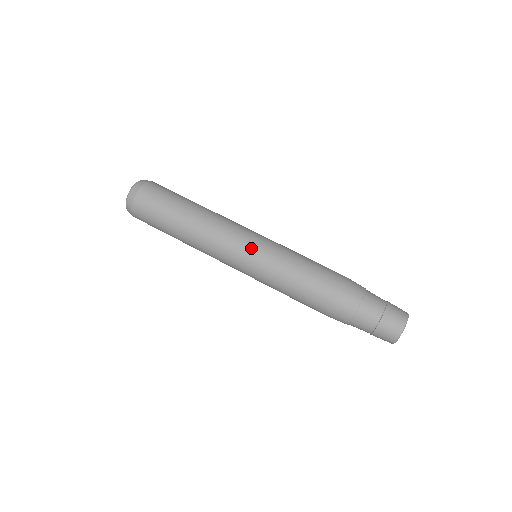
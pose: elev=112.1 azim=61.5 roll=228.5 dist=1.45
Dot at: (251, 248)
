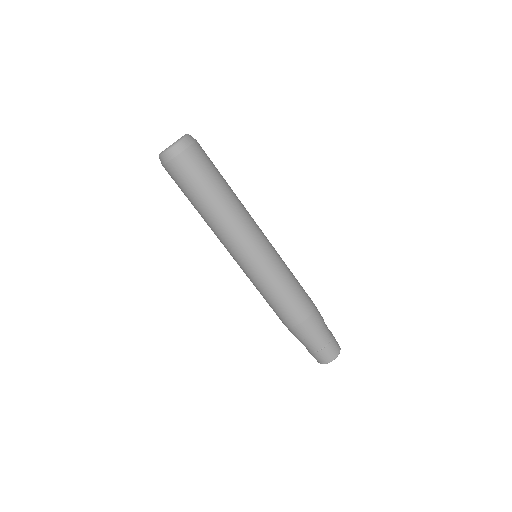
Dot at: (254, 261)
